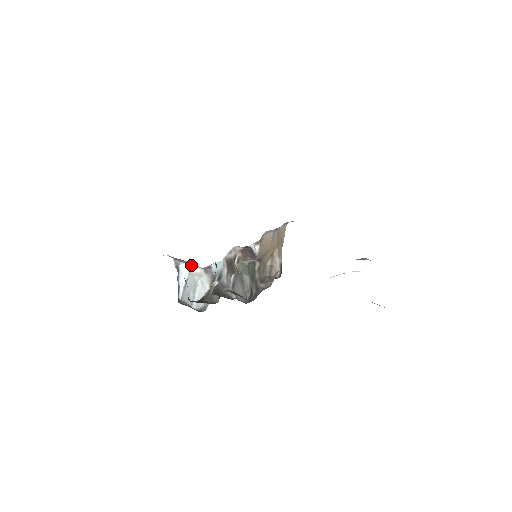
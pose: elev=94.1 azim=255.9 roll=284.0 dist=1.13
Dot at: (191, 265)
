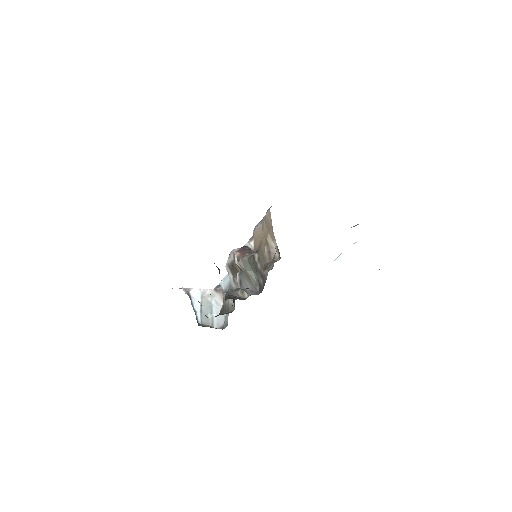
Dot at: occluded
